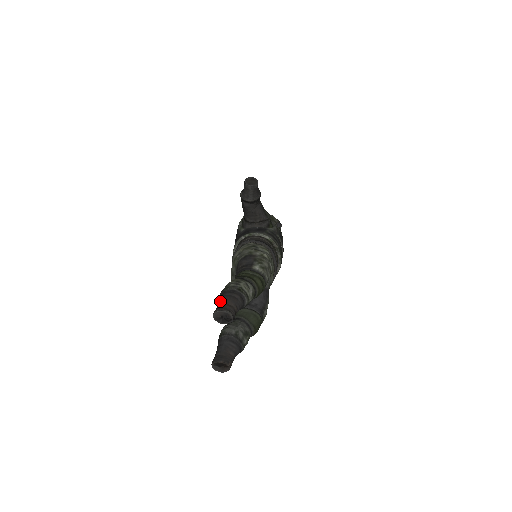
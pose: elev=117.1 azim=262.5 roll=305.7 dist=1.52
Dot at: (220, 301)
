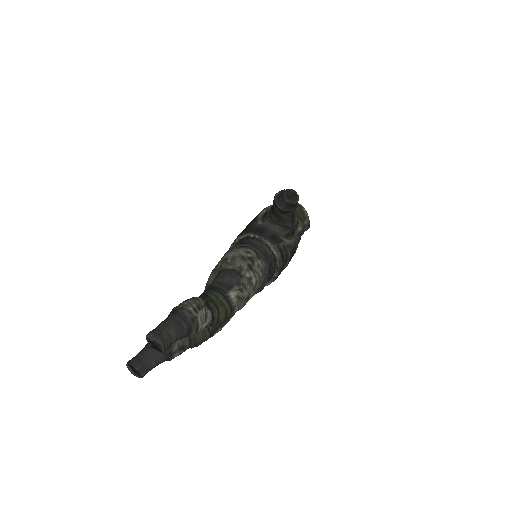
Dot at: (165, 322)
